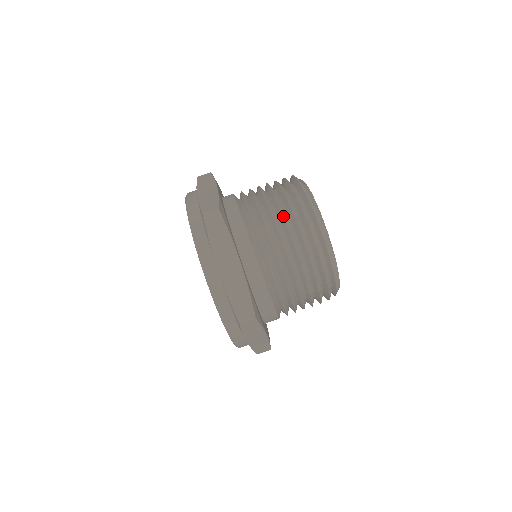
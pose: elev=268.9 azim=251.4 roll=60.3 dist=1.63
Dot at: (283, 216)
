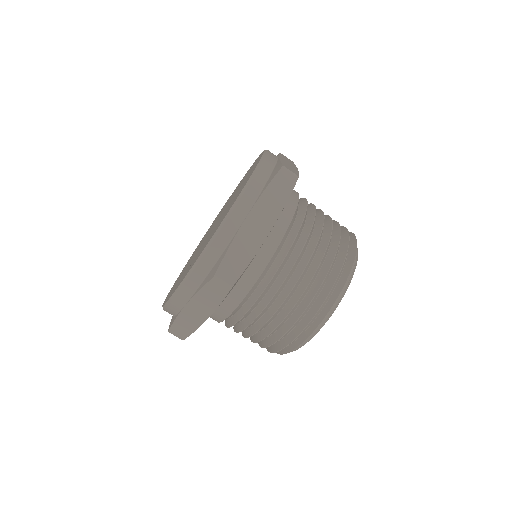
Dot at: (328, 243)
